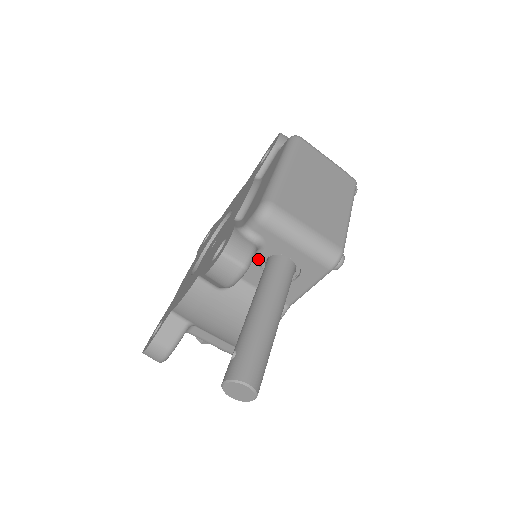
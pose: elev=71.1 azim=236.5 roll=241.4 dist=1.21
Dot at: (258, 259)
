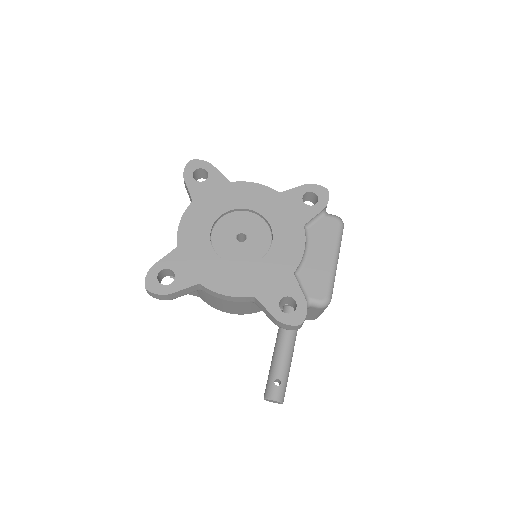
Dot at: (291, 306)
